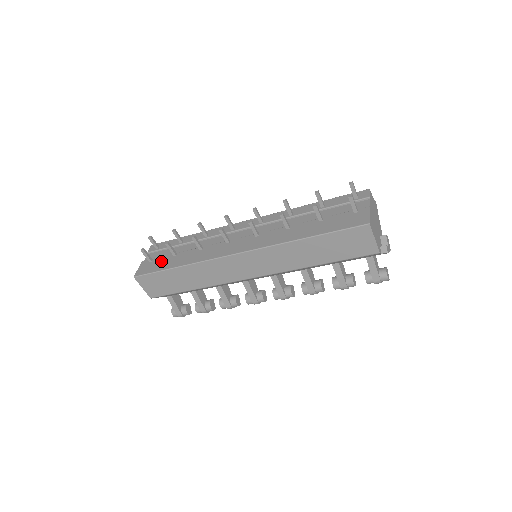
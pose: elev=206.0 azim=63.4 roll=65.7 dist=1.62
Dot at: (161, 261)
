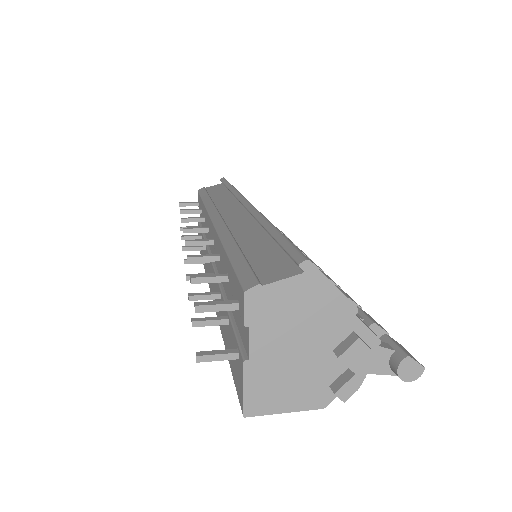
Dot at: occluded
